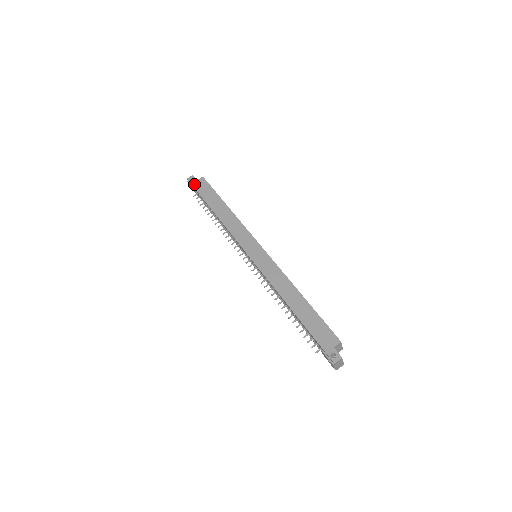
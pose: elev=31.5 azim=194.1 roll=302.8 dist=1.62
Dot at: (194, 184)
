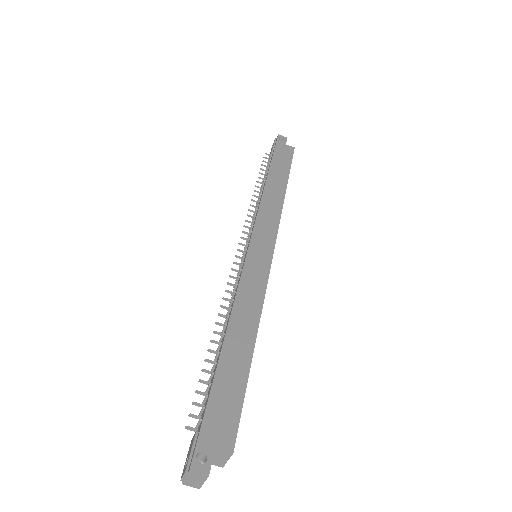
Dot at: (279, 143)
